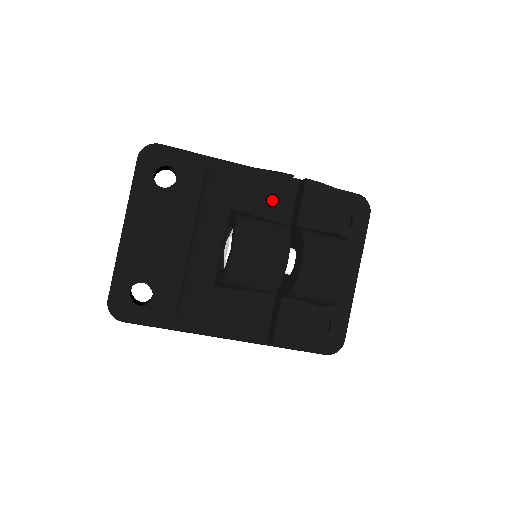
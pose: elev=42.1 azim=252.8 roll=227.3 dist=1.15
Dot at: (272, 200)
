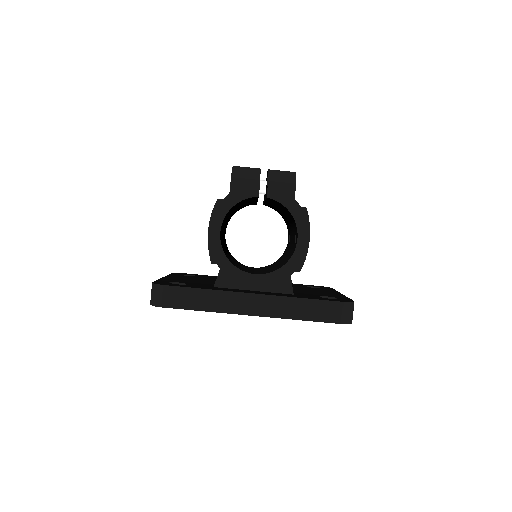
Dot at: occluded
